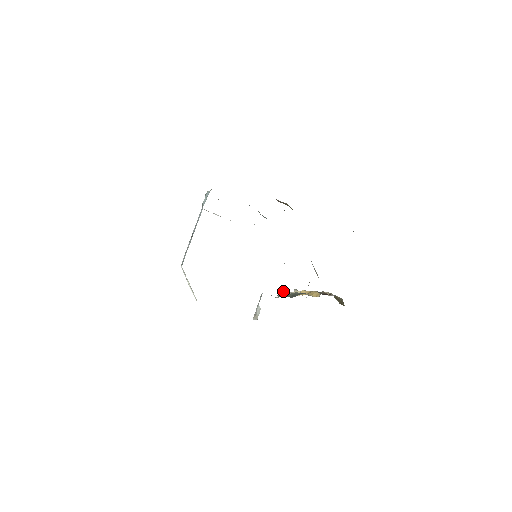
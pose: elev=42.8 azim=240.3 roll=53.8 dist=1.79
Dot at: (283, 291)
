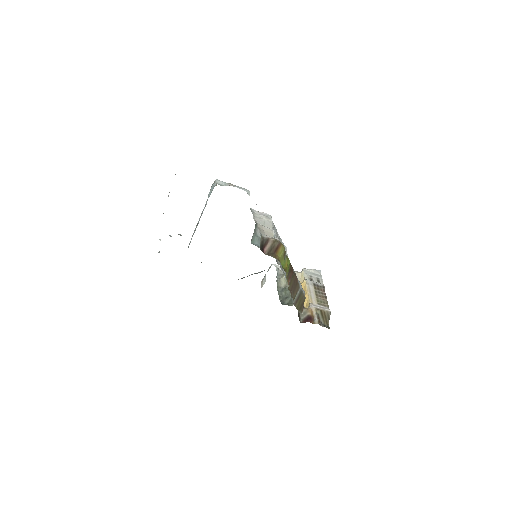
Dot at: occluded
